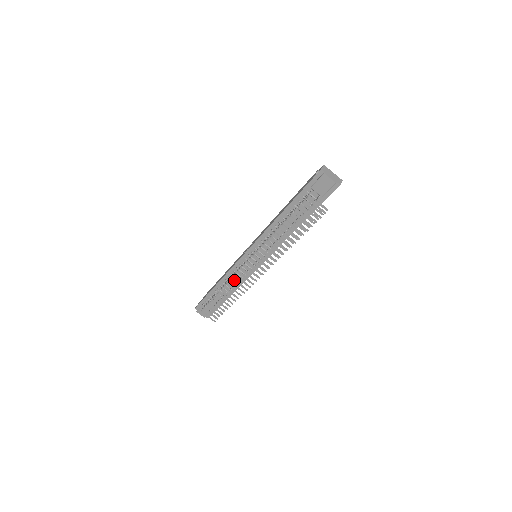
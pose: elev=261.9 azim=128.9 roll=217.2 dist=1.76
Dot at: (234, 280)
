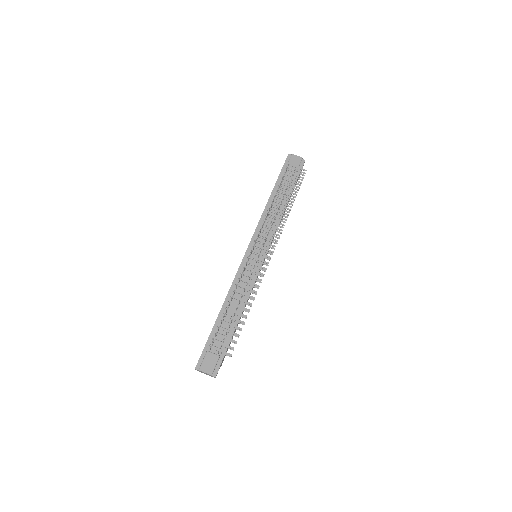
Dot at: (245, 274)
